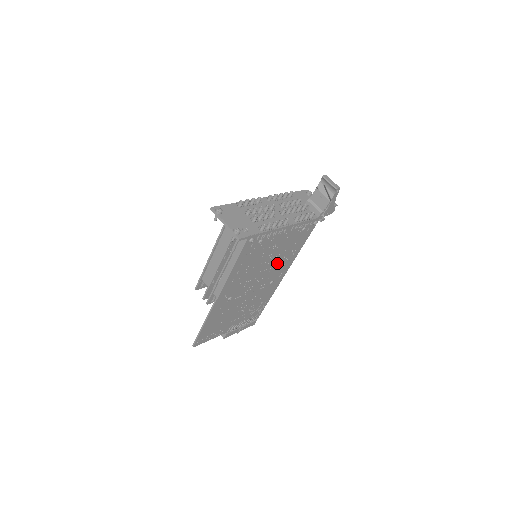
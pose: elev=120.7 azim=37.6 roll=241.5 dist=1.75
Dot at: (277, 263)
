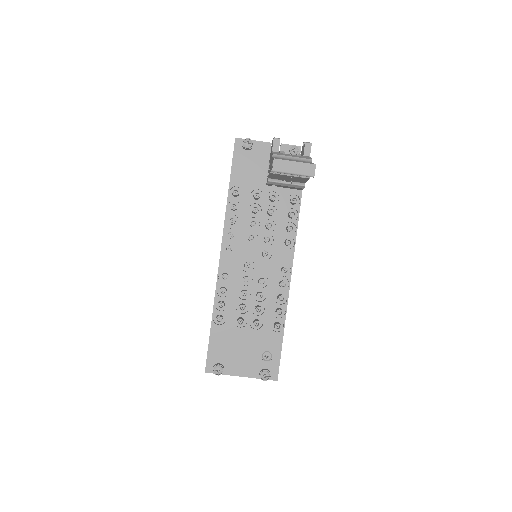
Dot at: occluded
